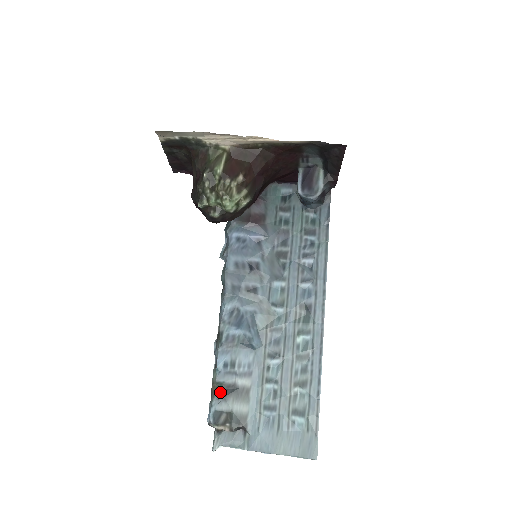
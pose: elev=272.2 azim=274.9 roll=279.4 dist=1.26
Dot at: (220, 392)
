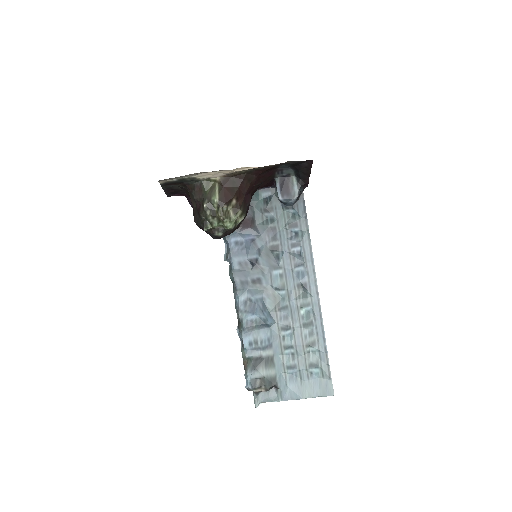
Dot at: (251, 365)
